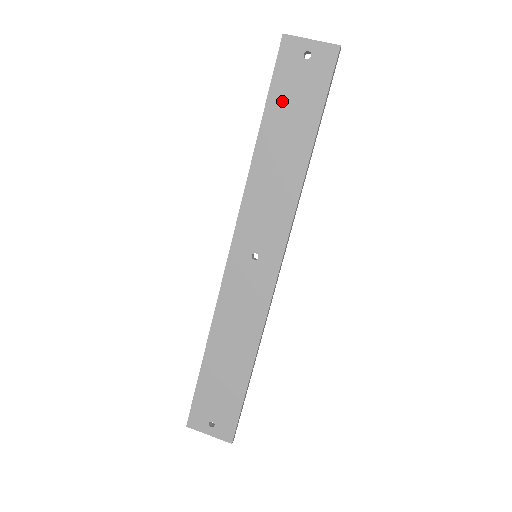
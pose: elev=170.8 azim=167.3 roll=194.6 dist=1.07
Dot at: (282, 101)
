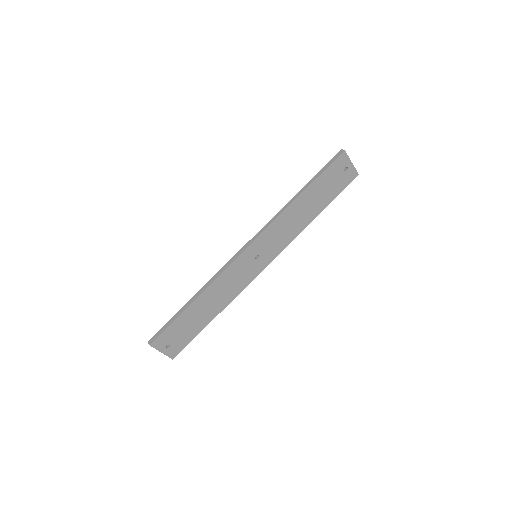
Dot at: (322, 183)
